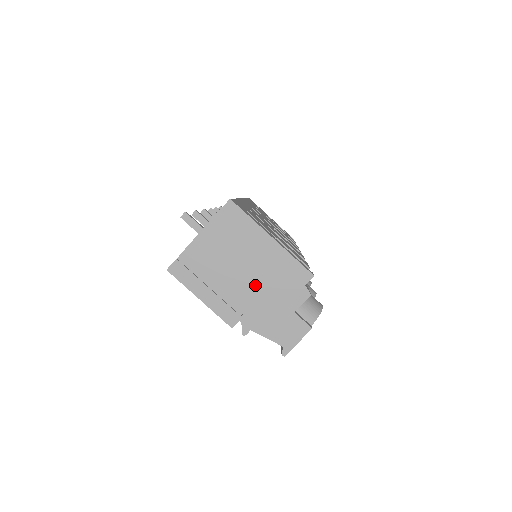
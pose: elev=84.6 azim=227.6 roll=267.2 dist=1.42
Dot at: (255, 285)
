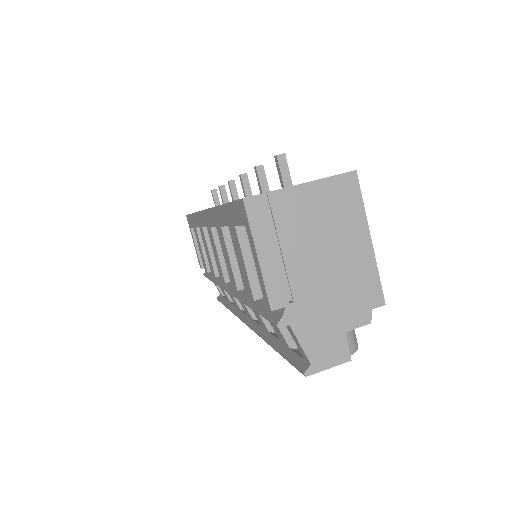
Dot at: (325, 277)
